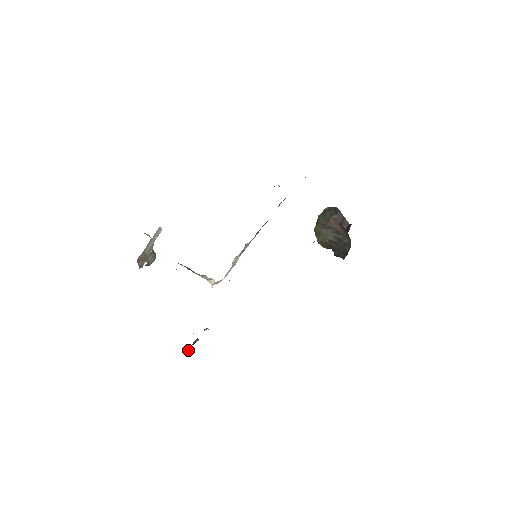
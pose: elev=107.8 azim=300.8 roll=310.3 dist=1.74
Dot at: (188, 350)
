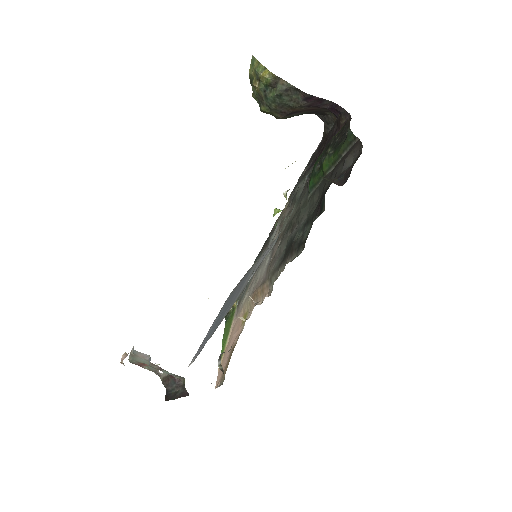
Dot at: occluded
